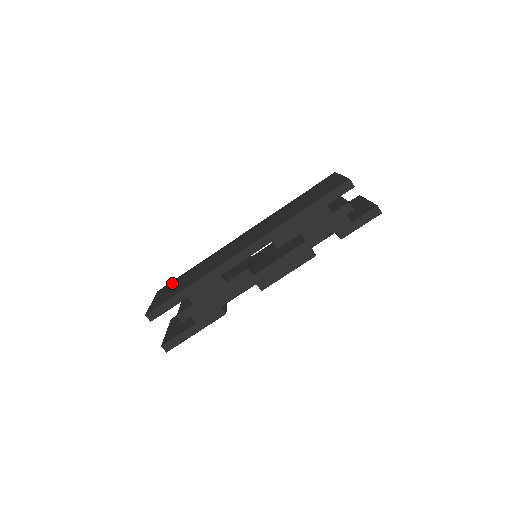
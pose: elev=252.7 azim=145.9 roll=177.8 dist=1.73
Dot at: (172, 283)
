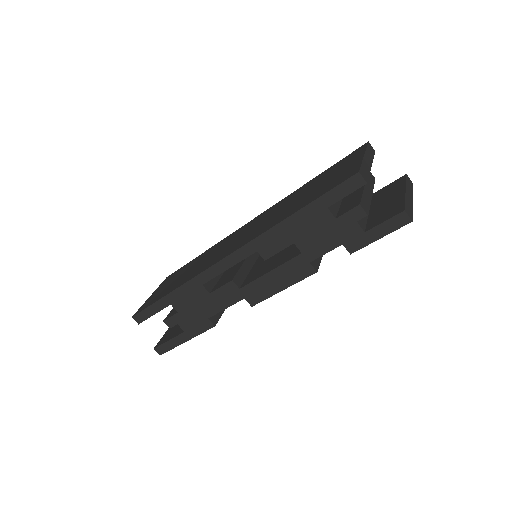
Dot at: (176, 273)
